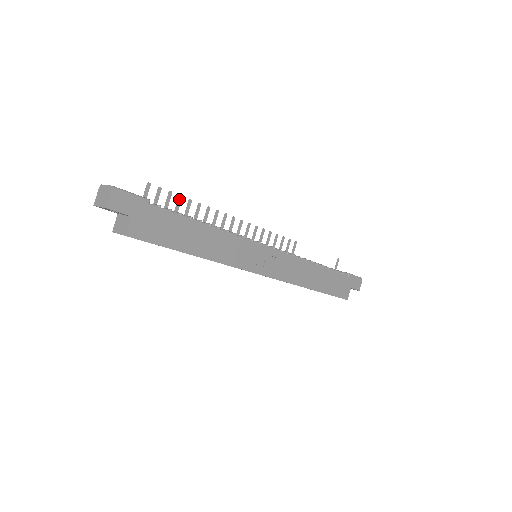
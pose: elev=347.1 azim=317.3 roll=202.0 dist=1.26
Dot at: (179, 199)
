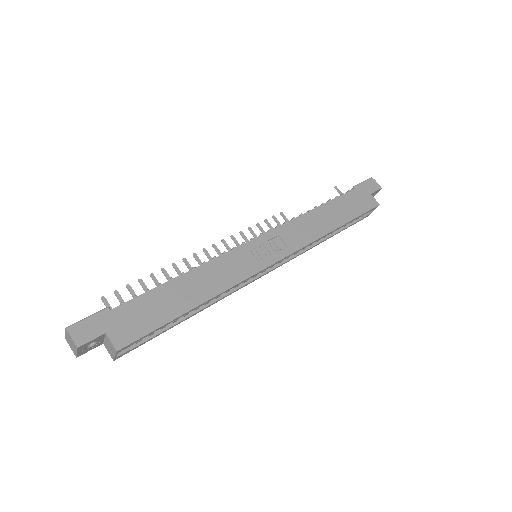
Dot at: (141, 283)
